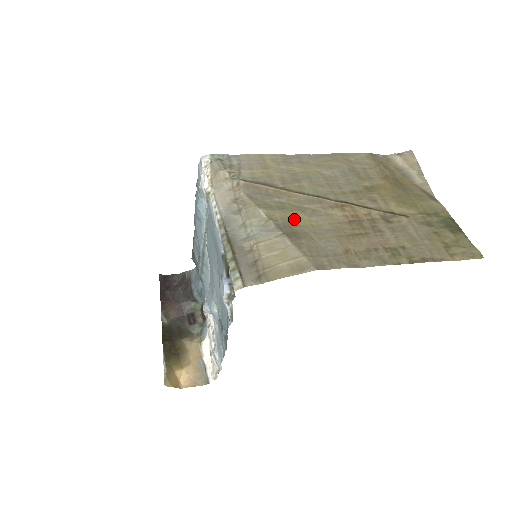
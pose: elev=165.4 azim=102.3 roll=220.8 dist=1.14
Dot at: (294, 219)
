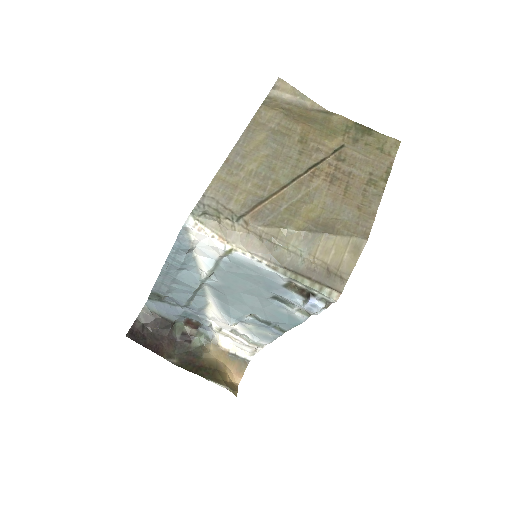
Dot at: (310, 215)
